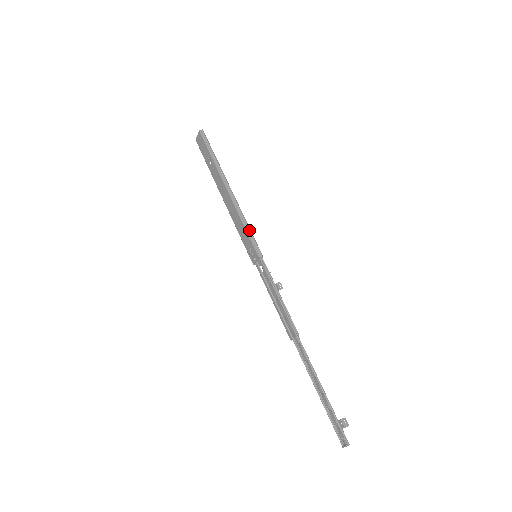
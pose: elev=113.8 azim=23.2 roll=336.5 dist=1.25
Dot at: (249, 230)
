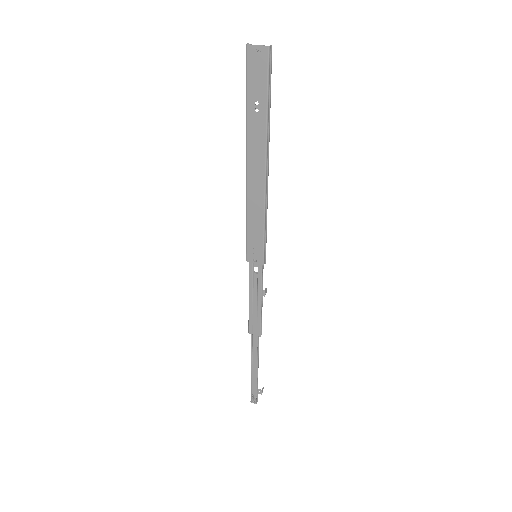
Dot at: (266, 232)
